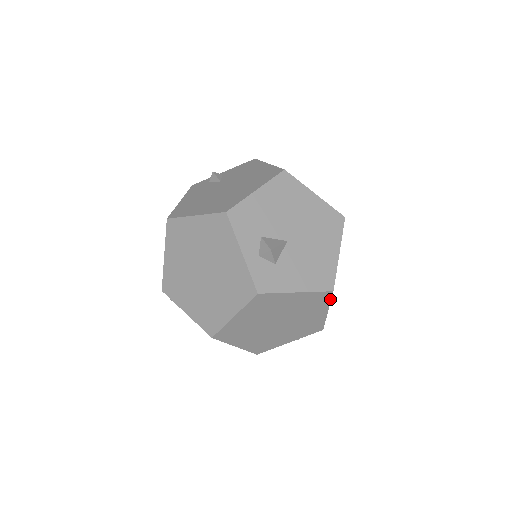
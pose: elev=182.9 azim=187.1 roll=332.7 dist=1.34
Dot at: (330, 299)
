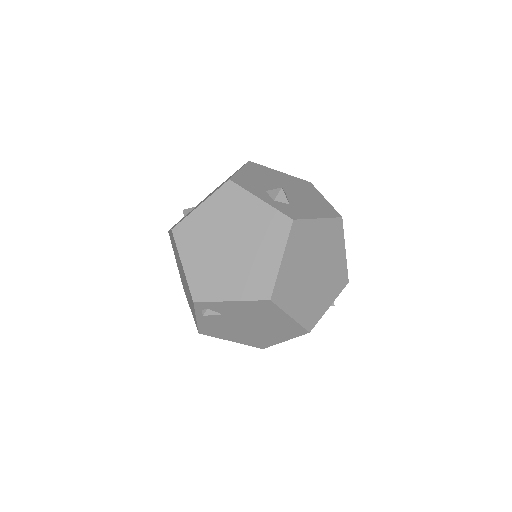
Dot at: (342, 230)
